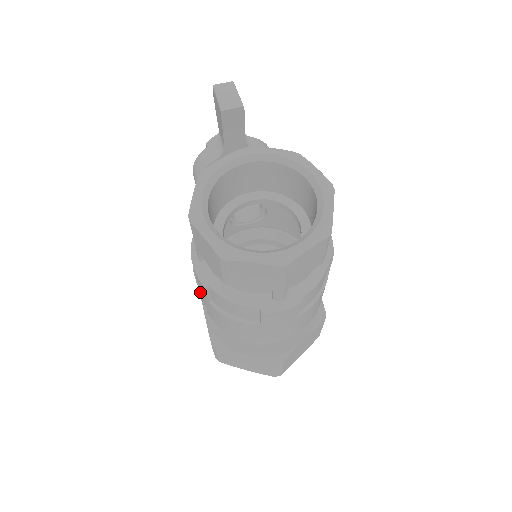
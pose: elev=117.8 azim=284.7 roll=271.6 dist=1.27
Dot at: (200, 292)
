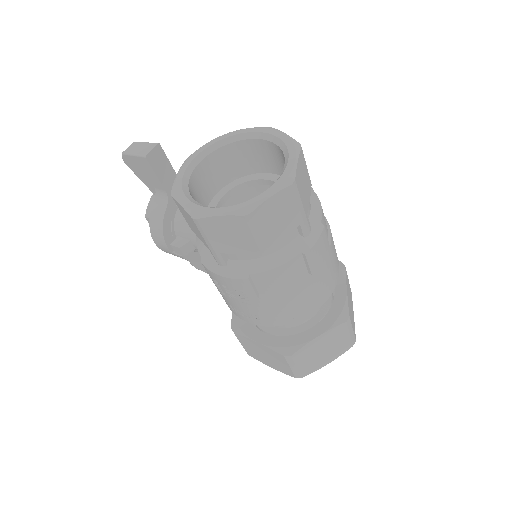
Dot at: (244, 300)
